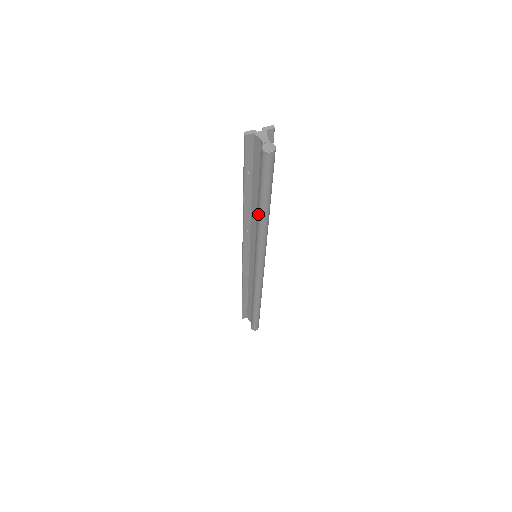
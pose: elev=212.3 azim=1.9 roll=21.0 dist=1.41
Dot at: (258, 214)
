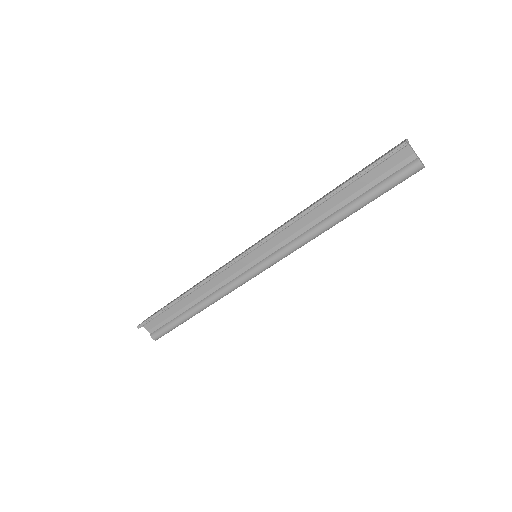
Dot at: (338, 217)
